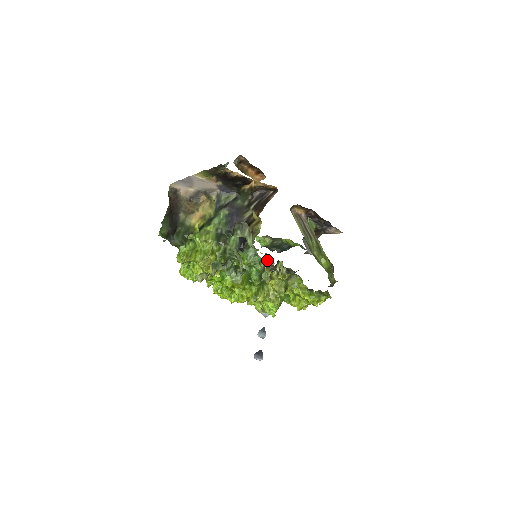
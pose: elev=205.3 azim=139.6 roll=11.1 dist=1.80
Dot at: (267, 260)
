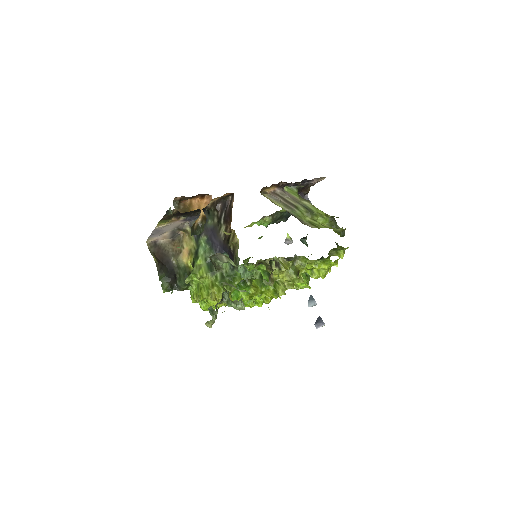
Dot at: occluded
